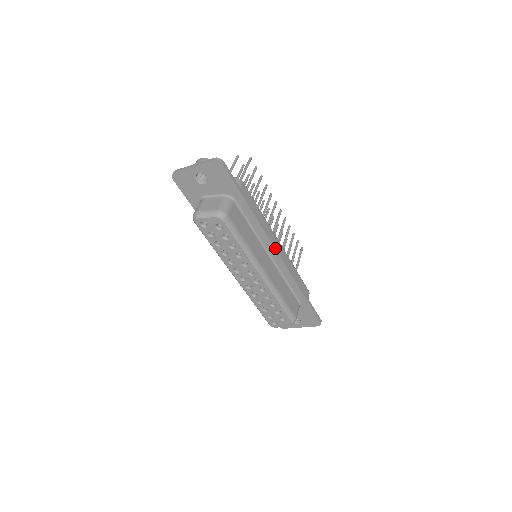
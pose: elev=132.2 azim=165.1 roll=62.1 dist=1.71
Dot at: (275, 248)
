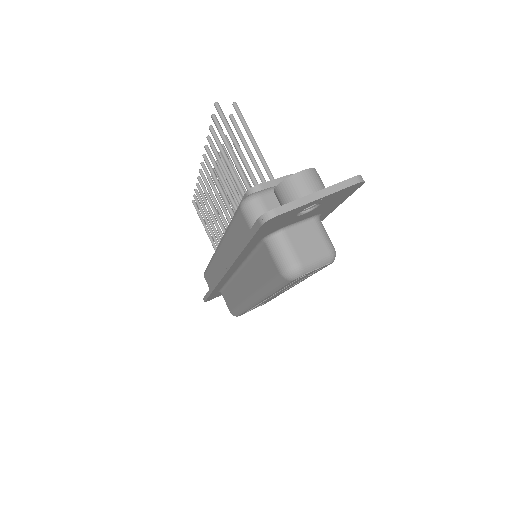
Dot at: occluded
